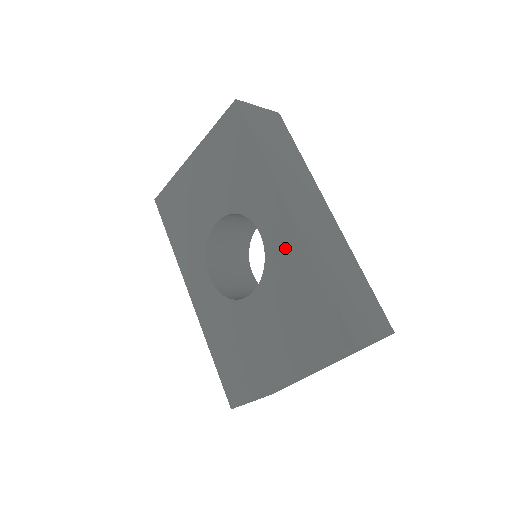
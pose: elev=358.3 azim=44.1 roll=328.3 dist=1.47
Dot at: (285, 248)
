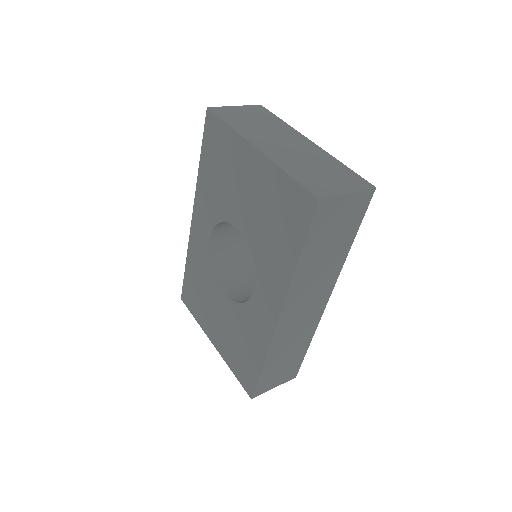
Dot at: (259, 323)
